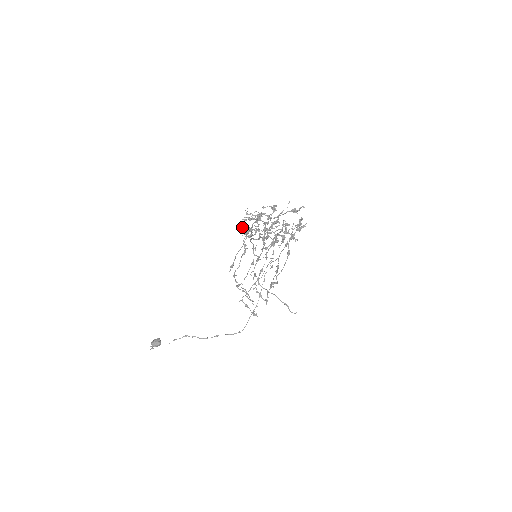
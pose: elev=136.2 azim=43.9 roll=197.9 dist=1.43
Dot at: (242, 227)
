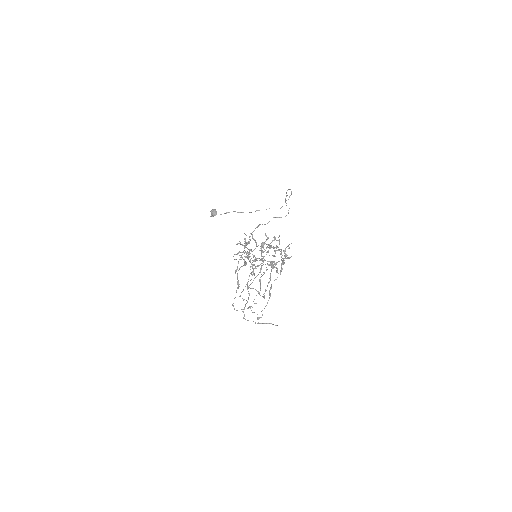
Dot at: occluded
